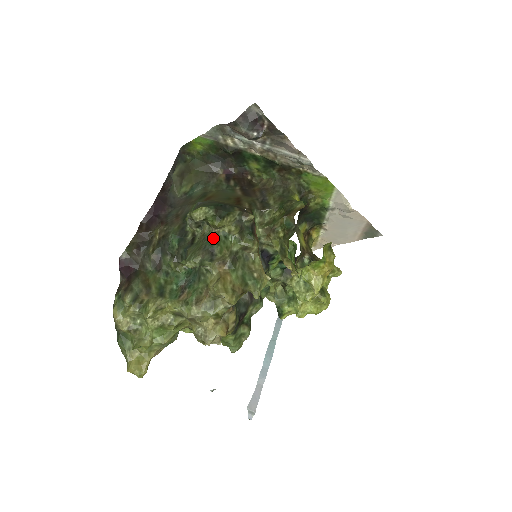
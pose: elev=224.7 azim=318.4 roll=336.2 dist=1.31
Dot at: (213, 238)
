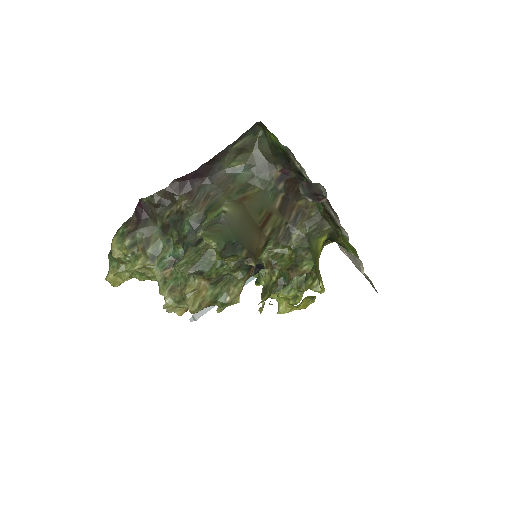
Dot at: (210, 261)
